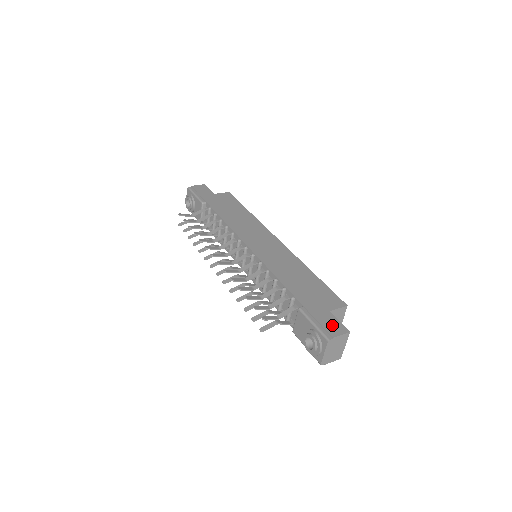
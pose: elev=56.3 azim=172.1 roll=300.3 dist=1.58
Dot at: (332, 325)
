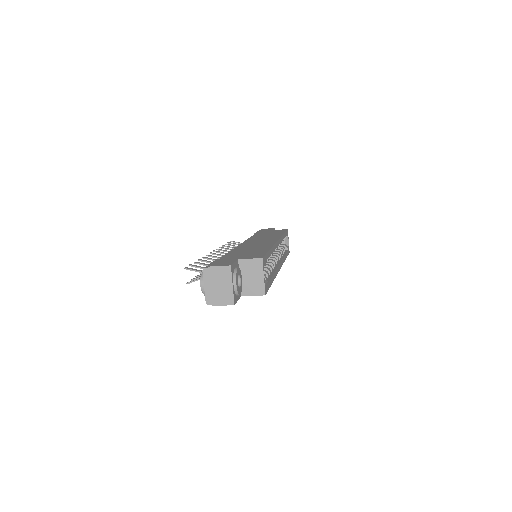
Dot at: (222, 263)
